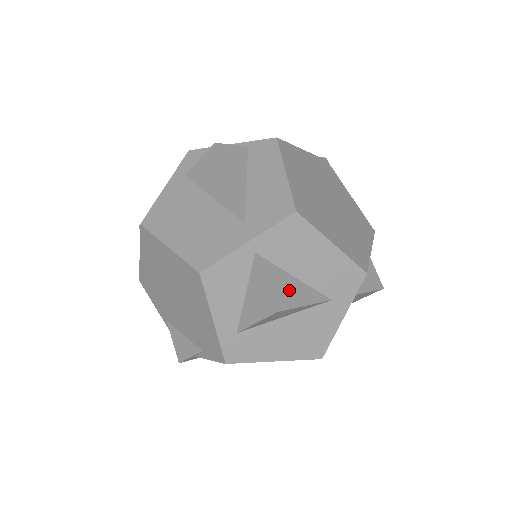
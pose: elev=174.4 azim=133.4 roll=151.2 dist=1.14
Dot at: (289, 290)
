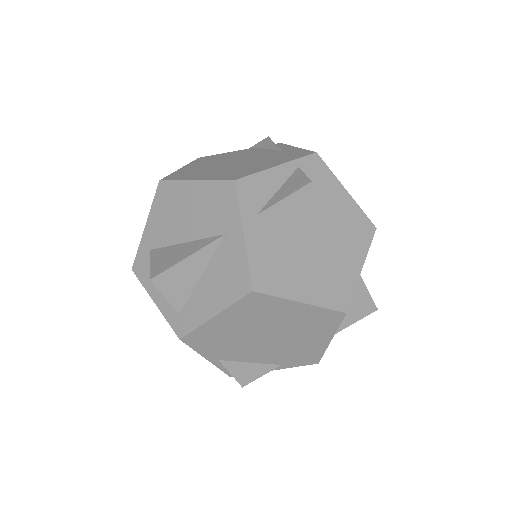
Dot at: occluded
